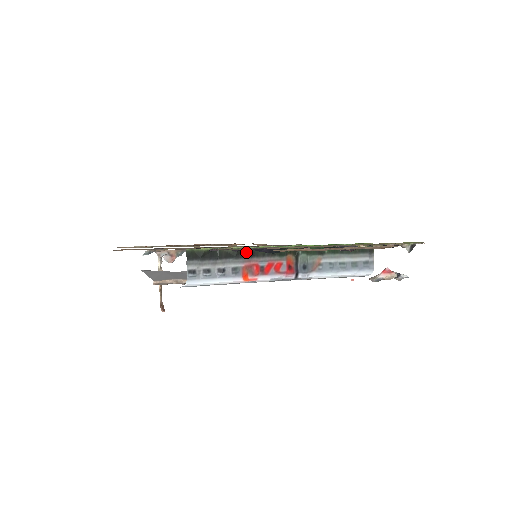
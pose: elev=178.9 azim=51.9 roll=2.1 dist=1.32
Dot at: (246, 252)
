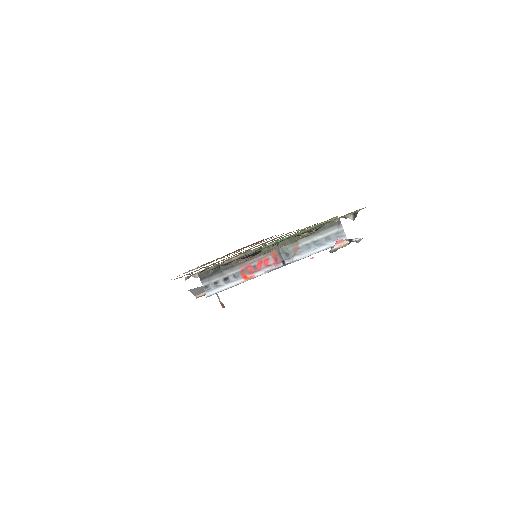
Dot at: (239, 260)
